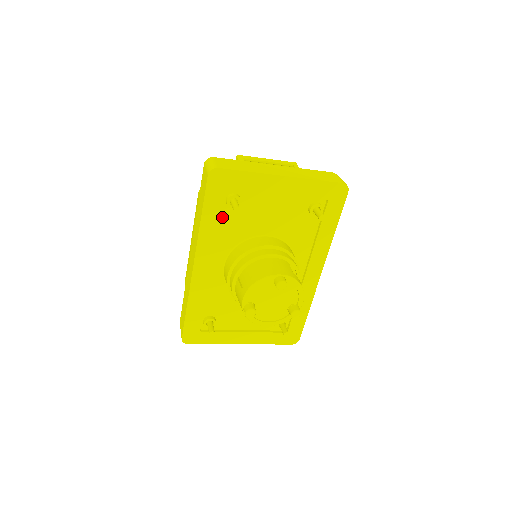
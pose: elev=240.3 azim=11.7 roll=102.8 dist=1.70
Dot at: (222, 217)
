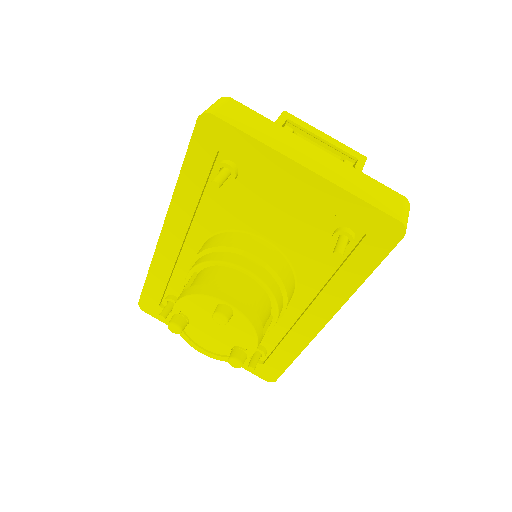
Dot at: occluded
